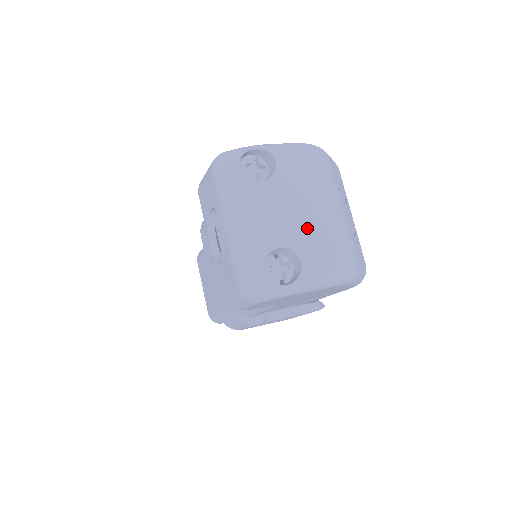
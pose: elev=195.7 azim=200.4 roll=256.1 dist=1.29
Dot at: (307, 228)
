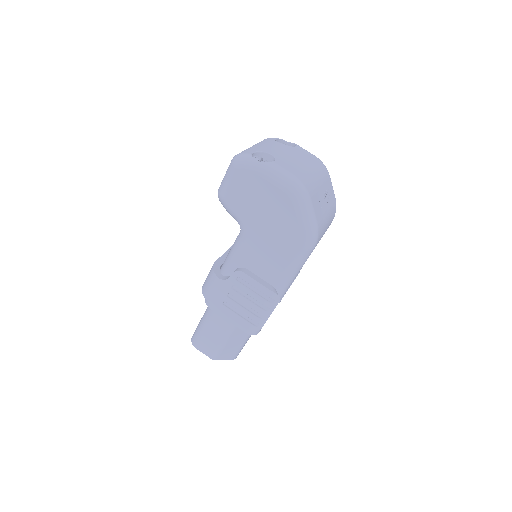
Dot at: (290, 161)
